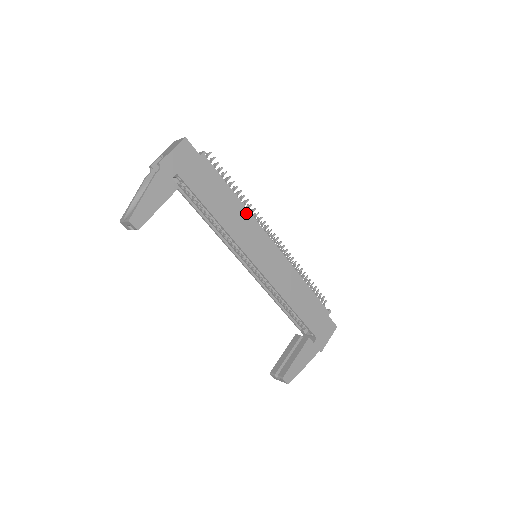
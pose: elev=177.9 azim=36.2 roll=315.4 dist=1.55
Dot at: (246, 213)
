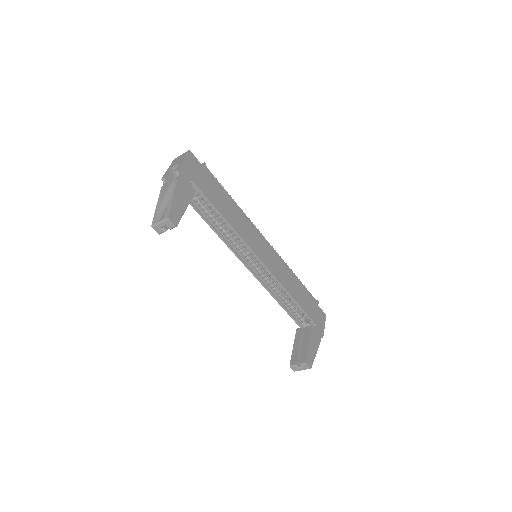
Dot at: (244, 216)
